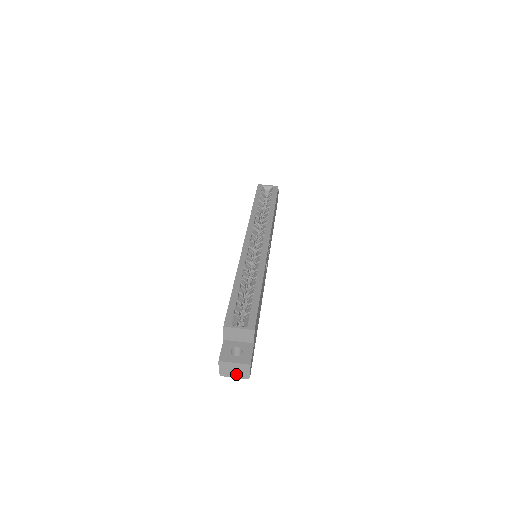
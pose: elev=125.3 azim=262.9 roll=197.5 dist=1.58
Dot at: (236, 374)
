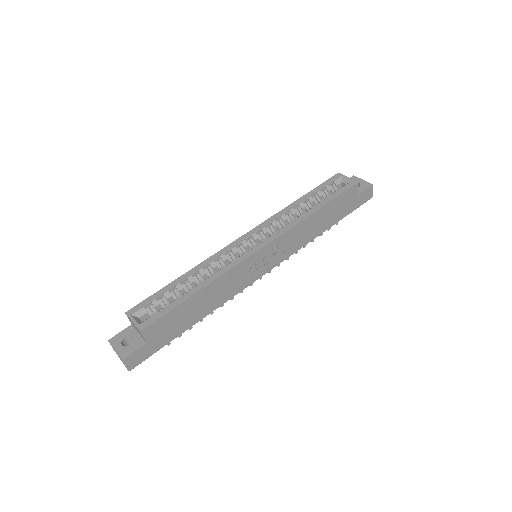
Dot at: occluded
